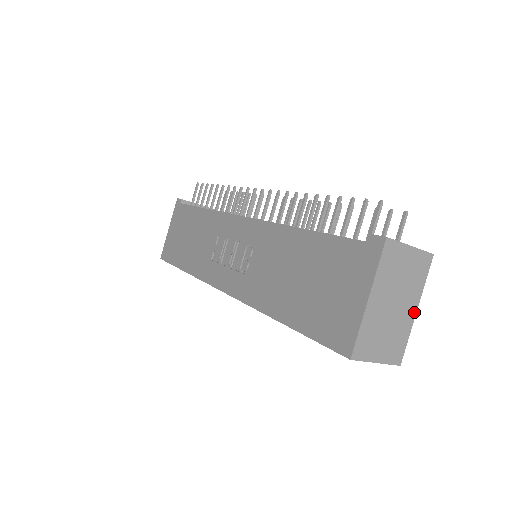
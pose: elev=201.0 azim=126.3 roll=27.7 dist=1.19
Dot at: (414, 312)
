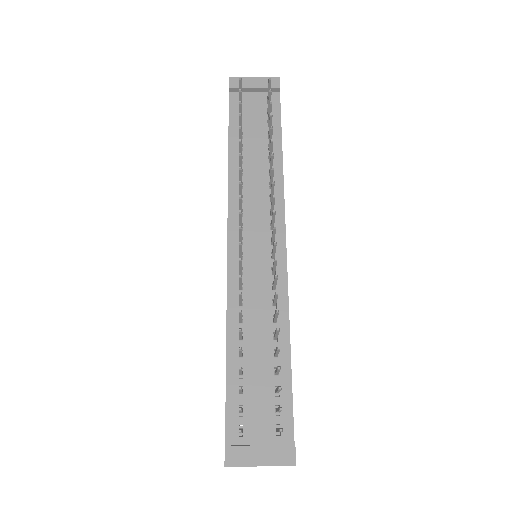
Dot at: occluded
